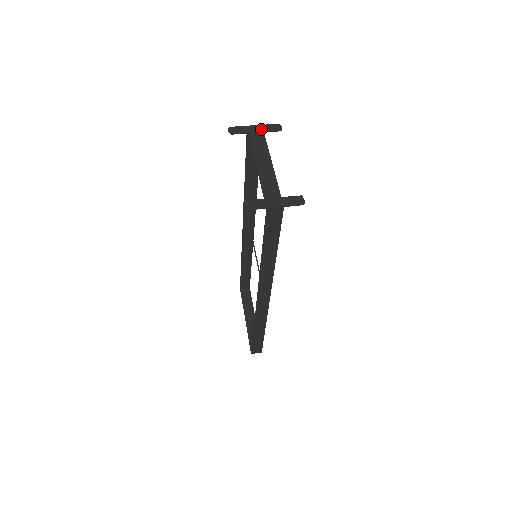
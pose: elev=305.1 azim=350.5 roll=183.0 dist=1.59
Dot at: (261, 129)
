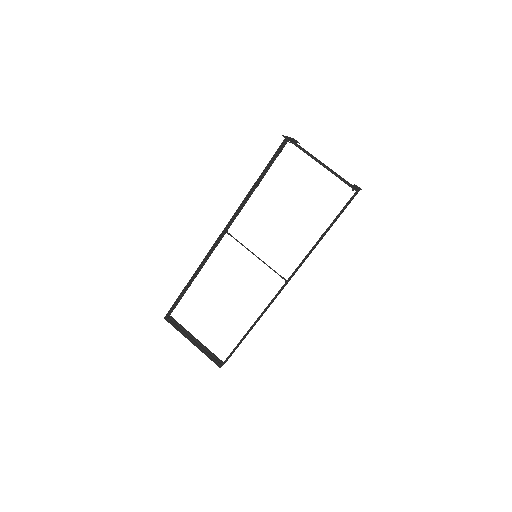
Dot at: (294, 140)
